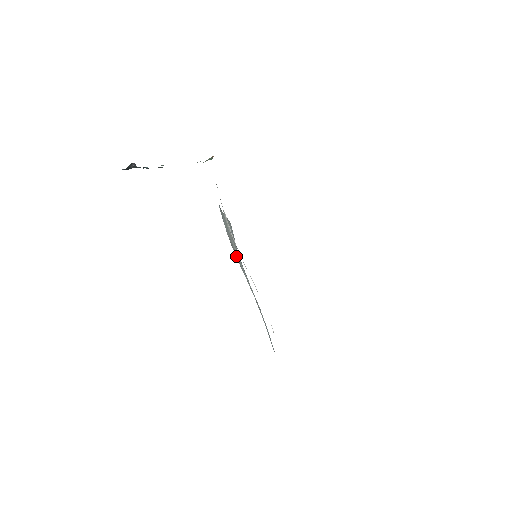
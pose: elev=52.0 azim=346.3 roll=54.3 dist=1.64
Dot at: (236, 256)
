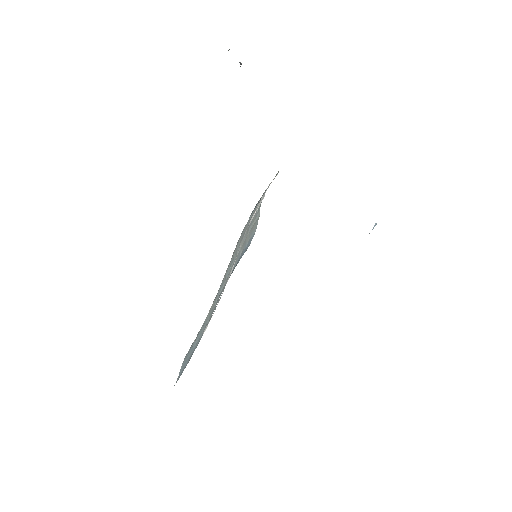
Dot at: (237, 248)
